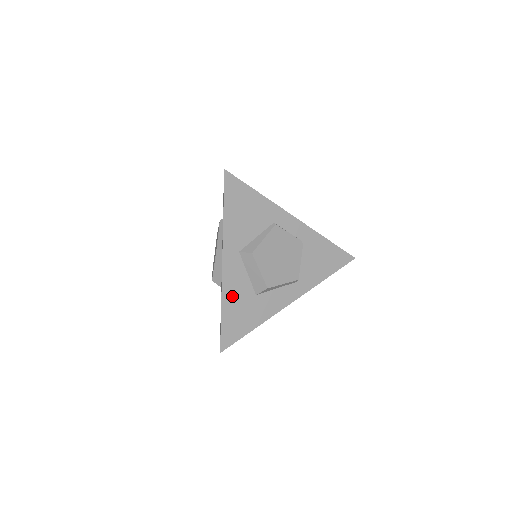
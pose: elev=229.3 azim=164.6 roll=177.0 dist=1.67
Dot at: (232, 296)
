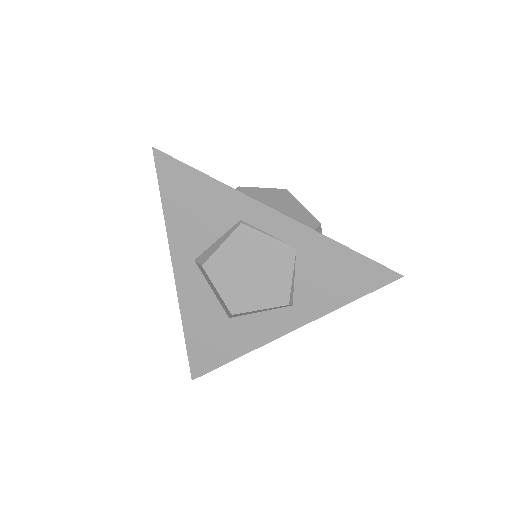
Dot at: (195, 316)
